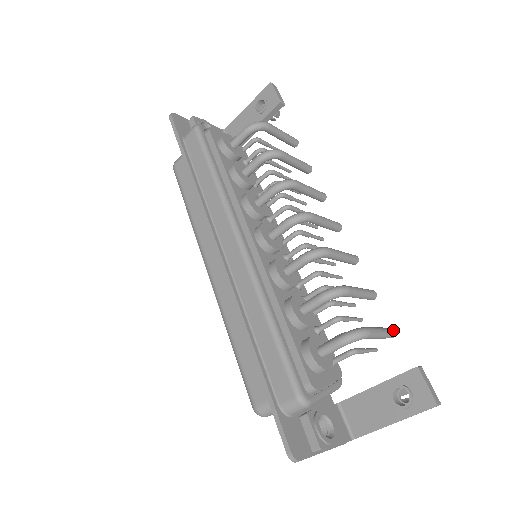
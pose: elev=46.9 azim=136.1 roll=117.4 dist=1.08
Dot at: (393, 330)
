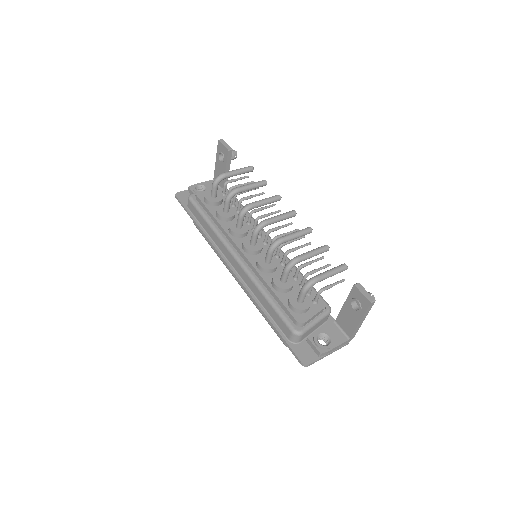
Dot at: (343, 265)
